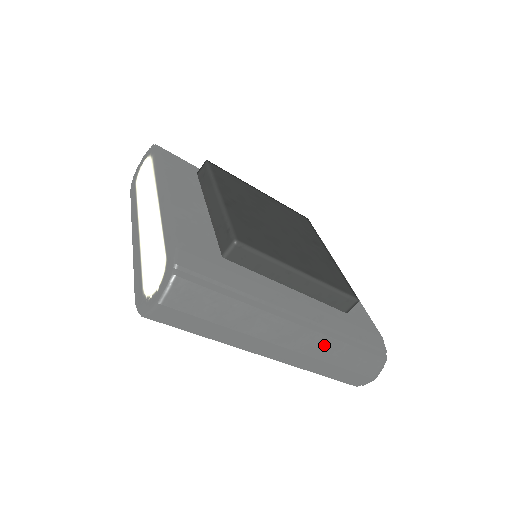
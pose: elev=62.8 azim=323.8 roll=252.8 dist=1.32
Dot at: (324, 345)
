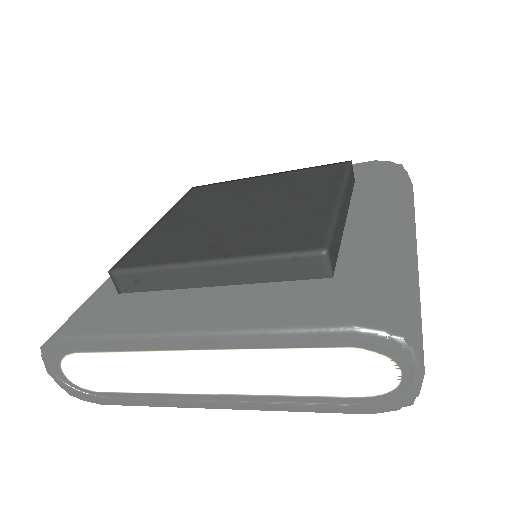
Dot at: (408, 211)
